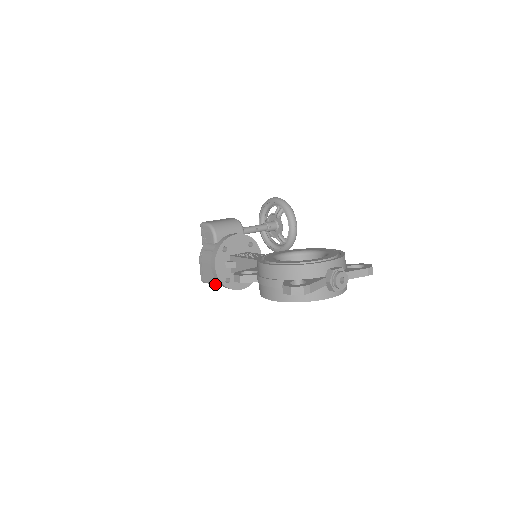
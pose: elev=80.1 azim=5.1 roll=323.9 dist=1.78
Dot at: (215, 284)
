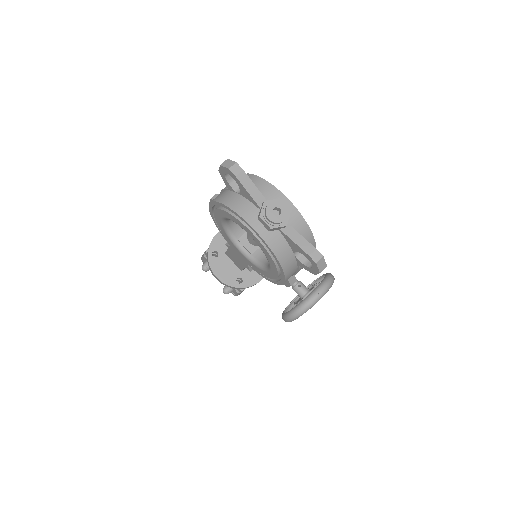
Dot at: (206, 262)
